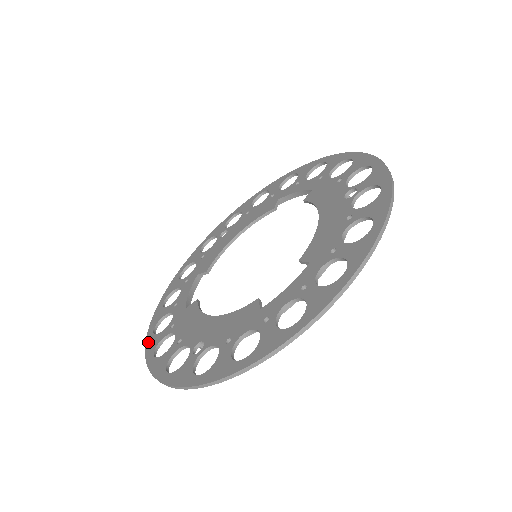
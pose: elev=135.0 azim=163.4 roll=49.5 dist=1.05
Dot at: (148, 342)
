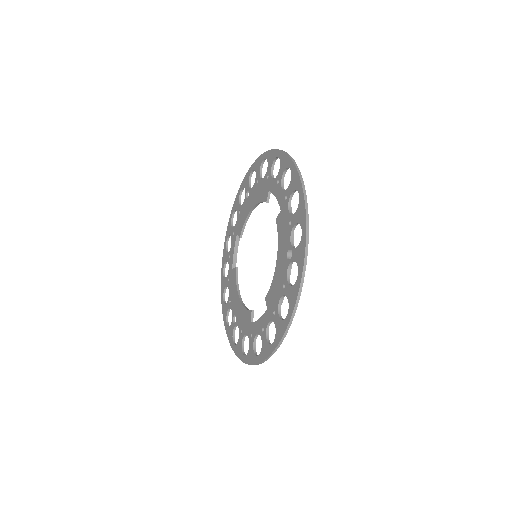
Dot at: (278, 339)
